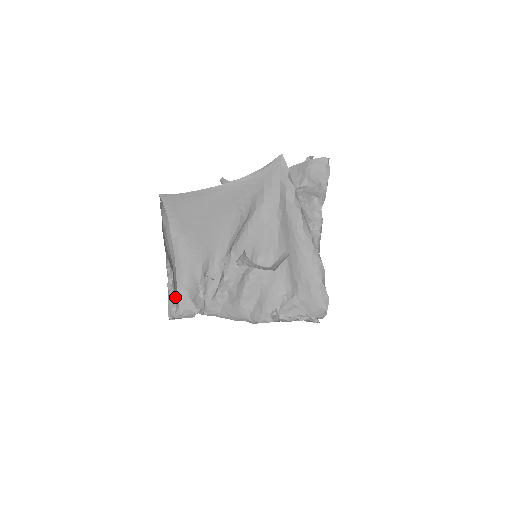
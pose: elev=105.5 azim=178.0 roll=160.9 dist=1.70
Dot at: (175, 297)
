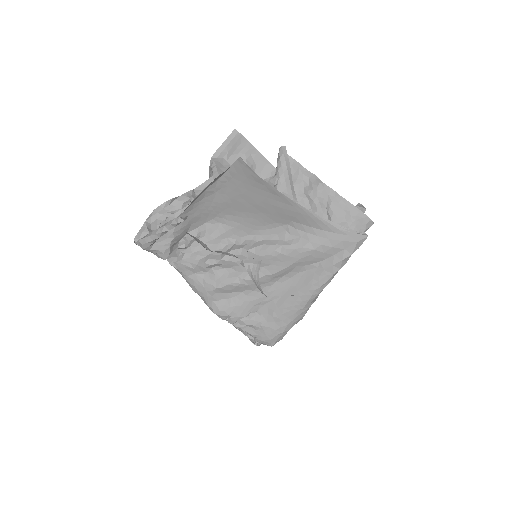
Dot at: (160, 236)
